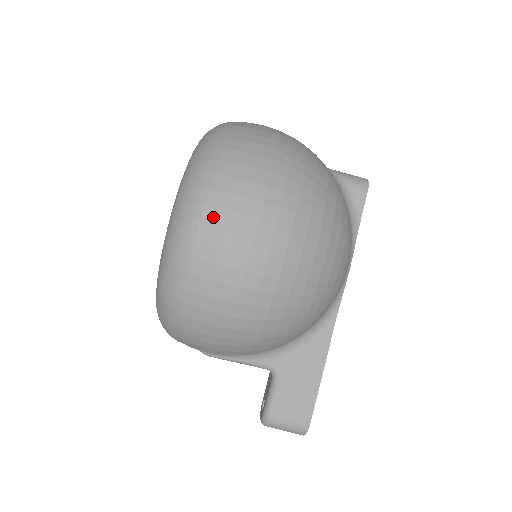
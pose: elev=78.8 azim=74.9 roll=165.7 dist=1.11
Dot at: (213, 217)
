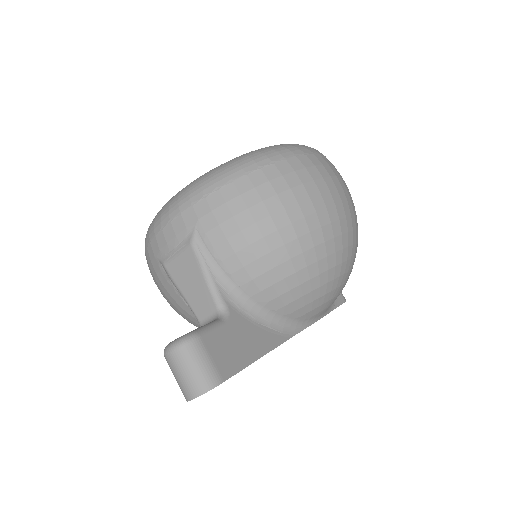
Dot at: (321, 159)
